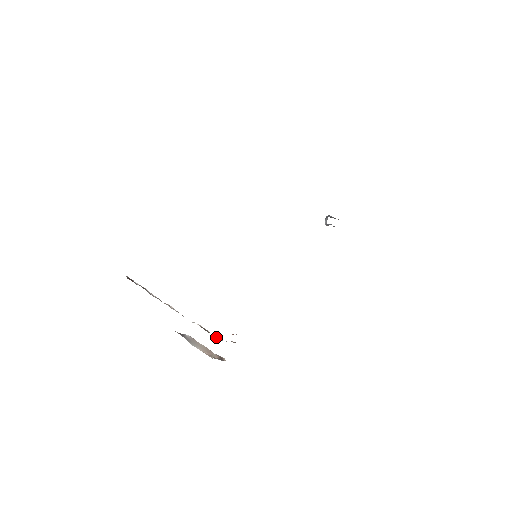
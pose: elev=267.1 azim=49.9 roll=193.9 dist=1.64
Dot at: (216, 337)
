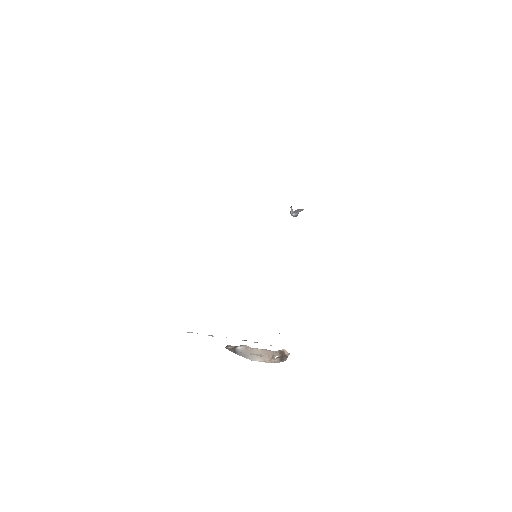
Dot at: occluded
